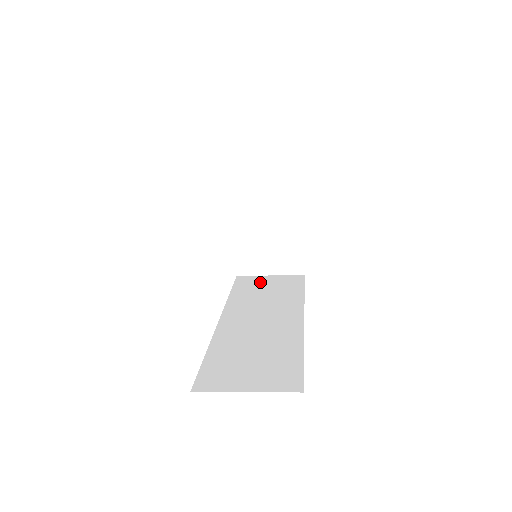
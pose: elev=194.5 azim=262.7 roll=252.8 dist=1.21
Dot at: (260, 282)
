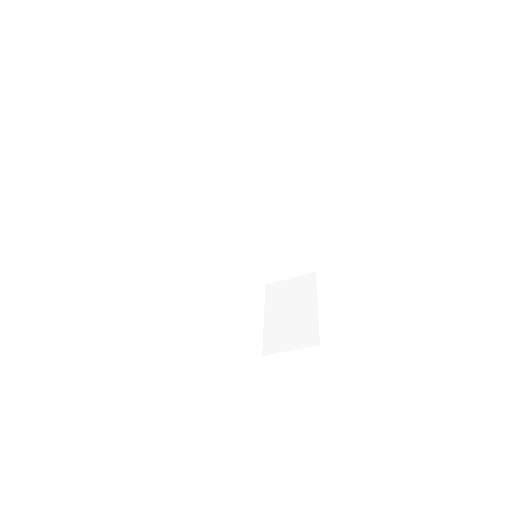
Dot at: occluded
